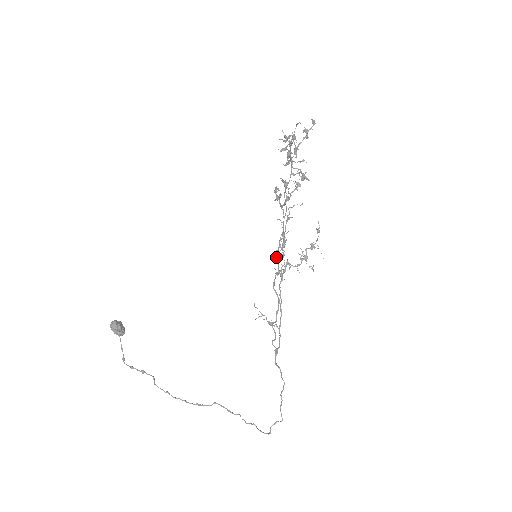
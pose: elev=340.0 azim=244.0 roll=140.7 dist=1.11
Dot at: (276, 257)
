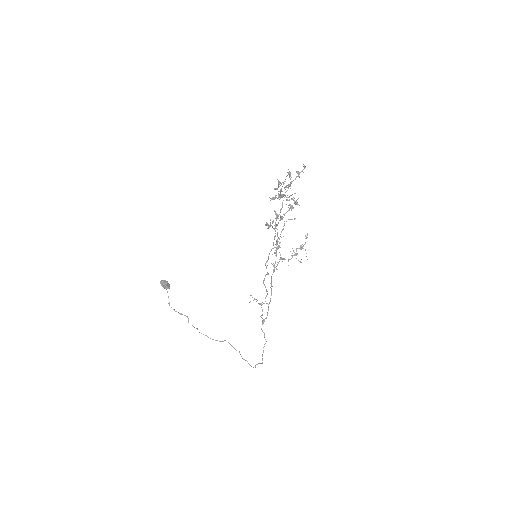
Dot at: (266, 266)
